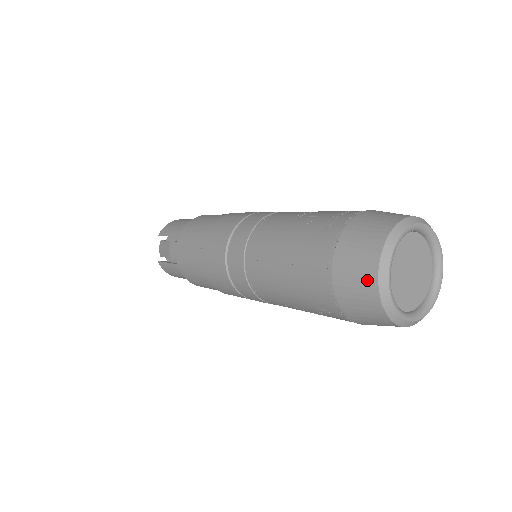
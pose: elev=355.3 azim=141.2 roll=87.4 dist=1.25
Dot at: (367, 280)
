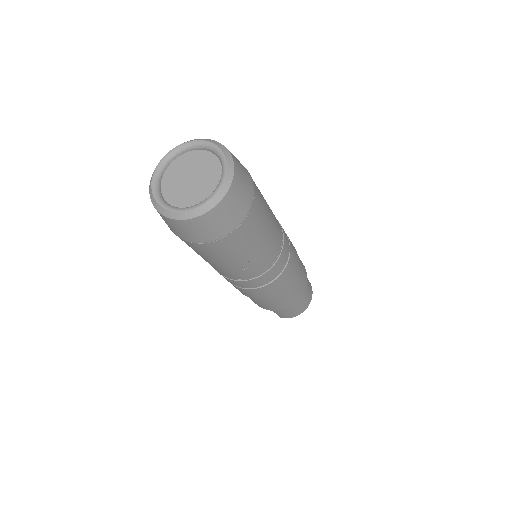
Dot at: (166, 220)
